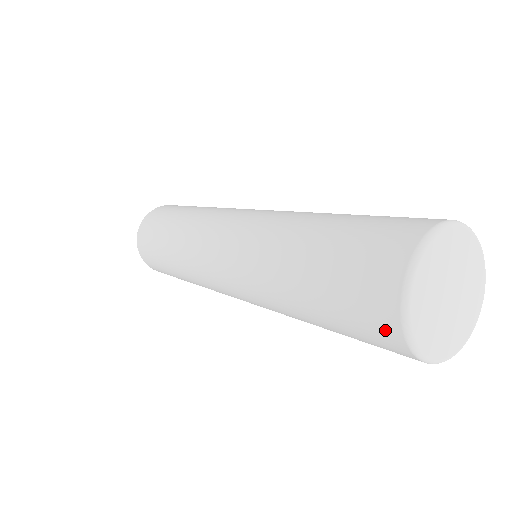
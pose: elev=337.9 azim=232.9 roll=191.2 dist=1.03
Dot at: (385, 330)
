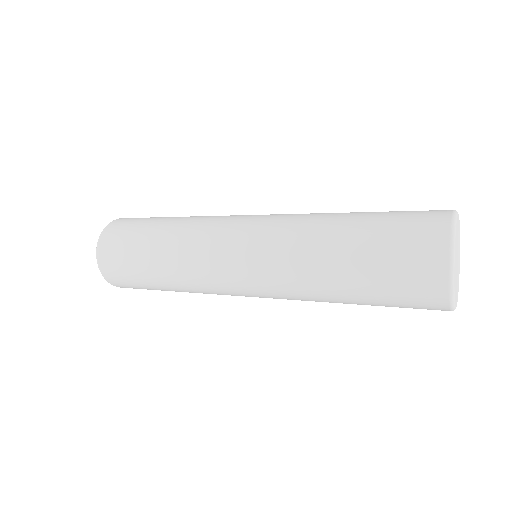
Dot at: (433, 300)
